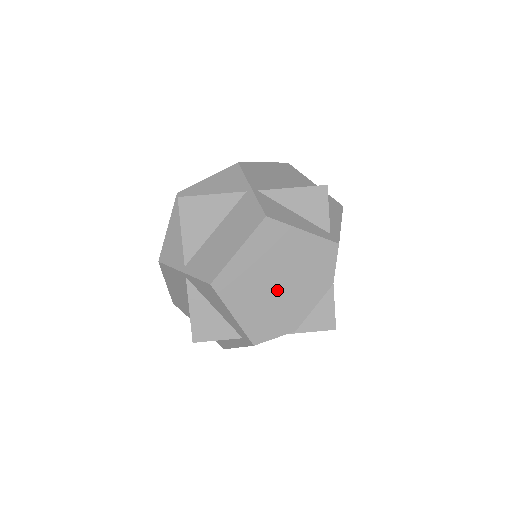
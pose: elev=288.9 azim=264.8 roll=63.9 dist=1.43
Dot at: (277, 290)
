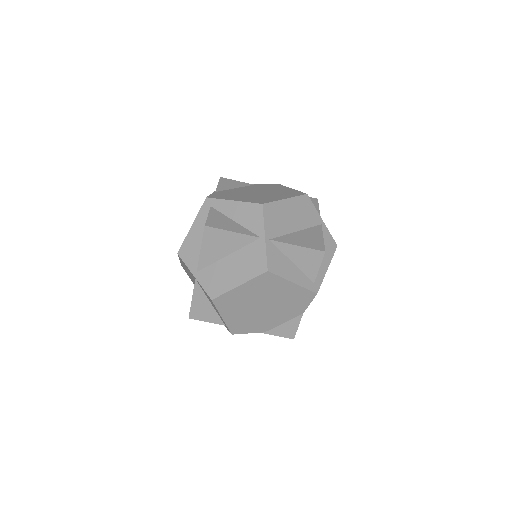
Dot at: (260, 310)
